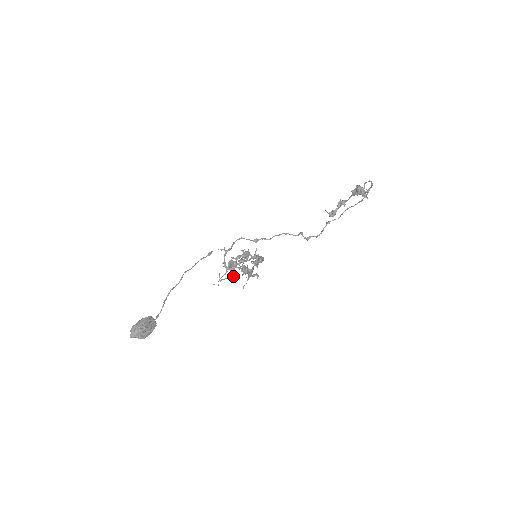
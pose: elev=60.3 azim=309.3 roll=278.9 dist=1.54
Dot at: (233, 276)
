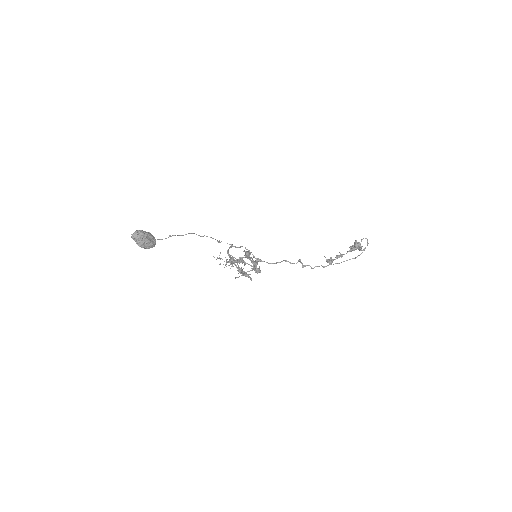
Dot at: (231, 264)
